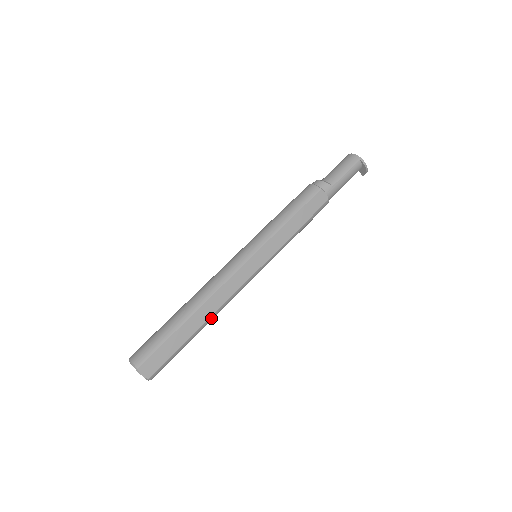
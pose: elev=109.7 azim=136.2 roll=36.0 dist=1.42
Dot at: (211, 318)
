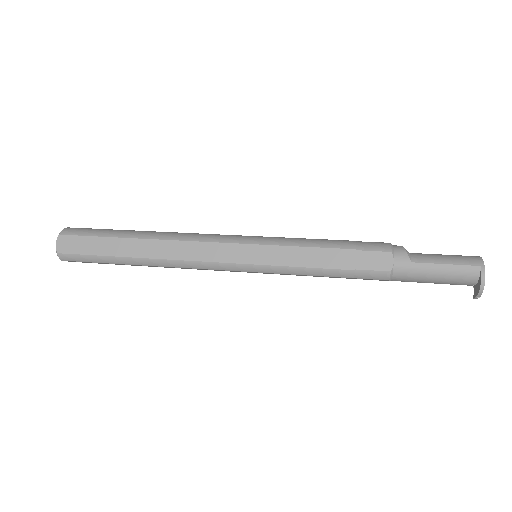
Dot at: (153, 261)
